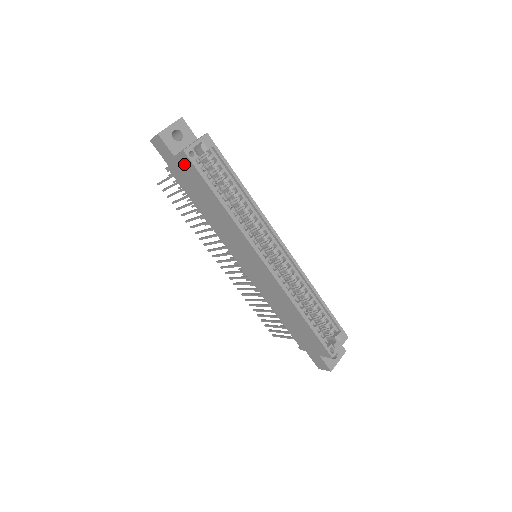
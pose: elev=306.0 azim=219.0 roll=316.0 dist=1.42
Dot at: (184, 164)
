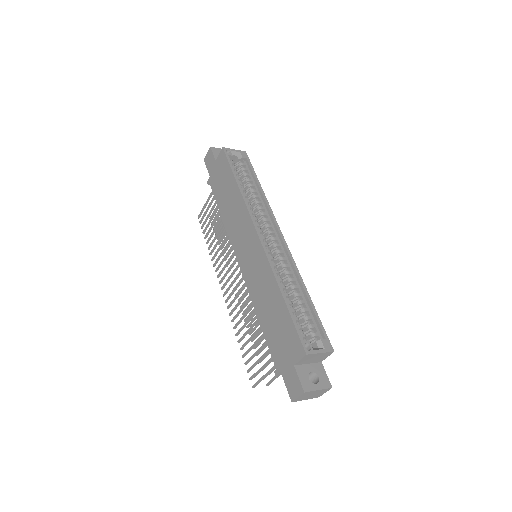
Dot at: (220, 162)
